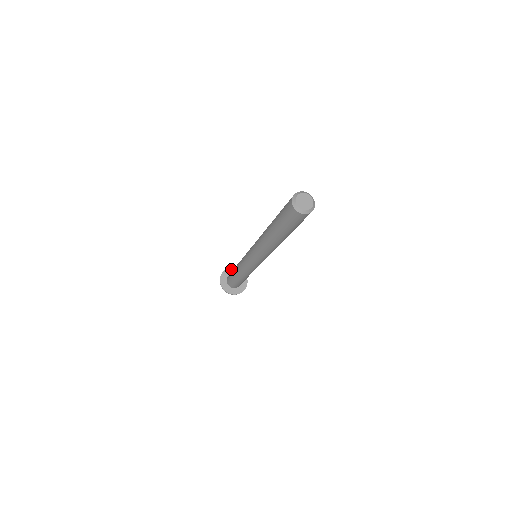
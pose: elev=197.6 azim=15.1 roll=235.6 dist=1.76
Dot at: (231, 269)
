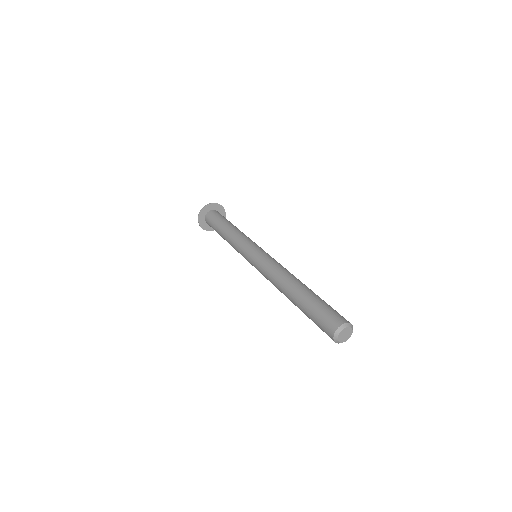
Dot at: (210, 206)
